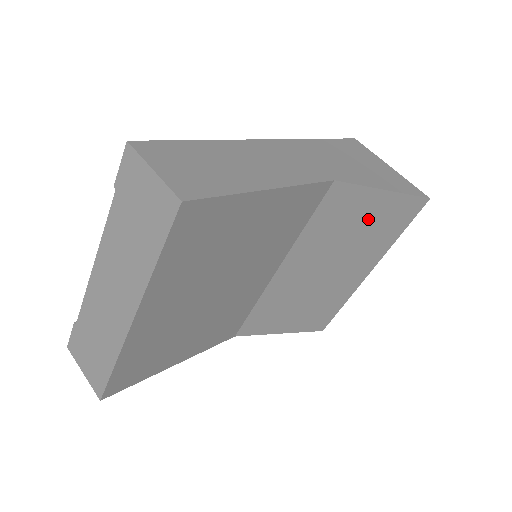
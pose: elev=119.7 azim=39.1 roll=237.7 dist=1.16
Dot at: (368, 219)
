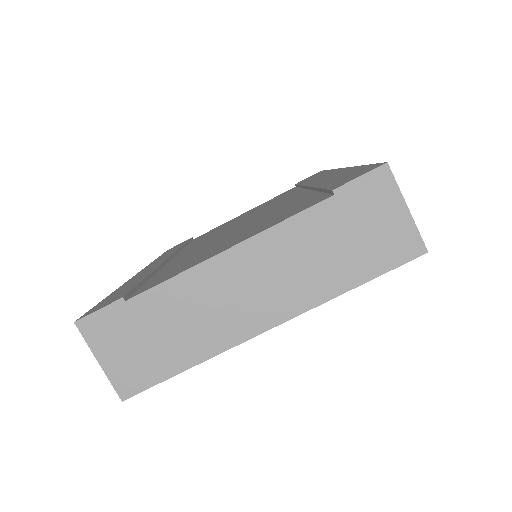
Dot at: occluded
